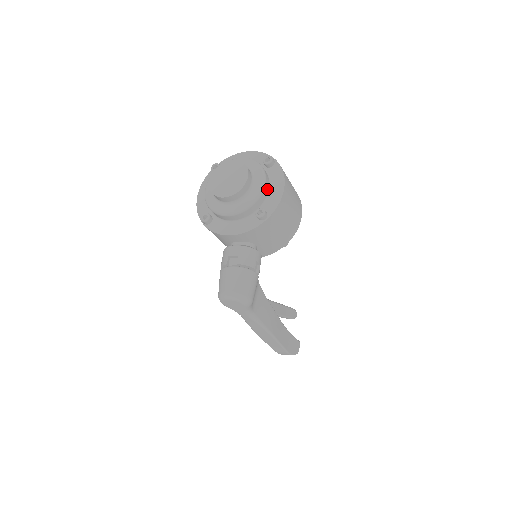
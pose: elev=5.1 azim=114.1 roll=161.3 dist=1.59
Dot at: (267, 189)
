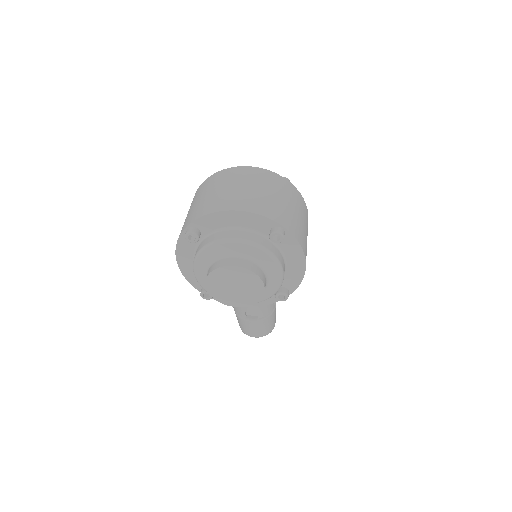
Dot at: (284, 271)
